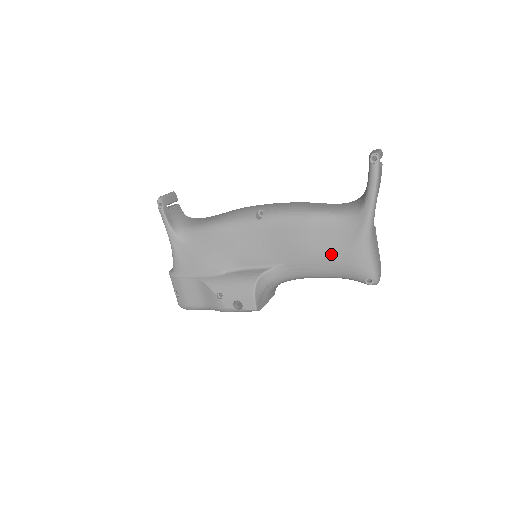
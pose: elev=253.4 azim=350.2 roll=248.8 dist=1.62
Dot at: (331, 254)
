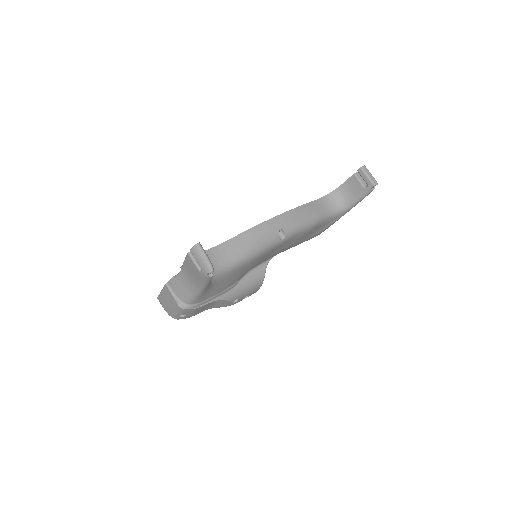
Dot at: occluded
